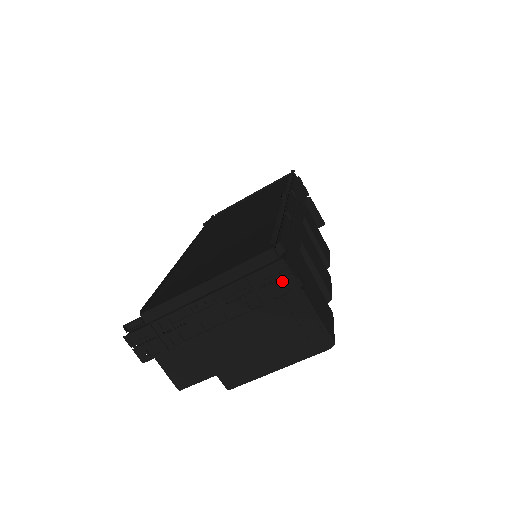
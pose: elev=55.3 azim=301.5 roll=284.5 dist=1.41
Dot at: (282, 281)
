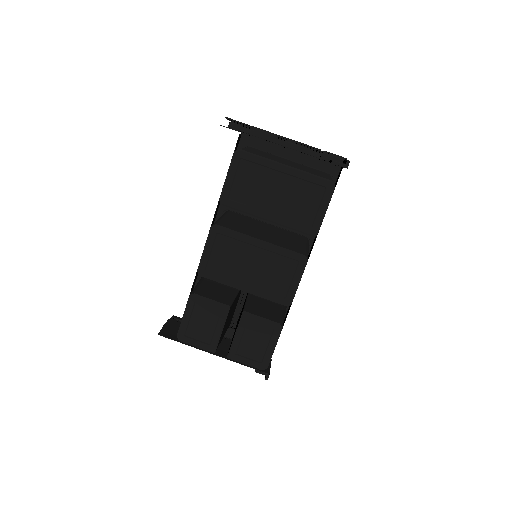
Dot at: occluded
